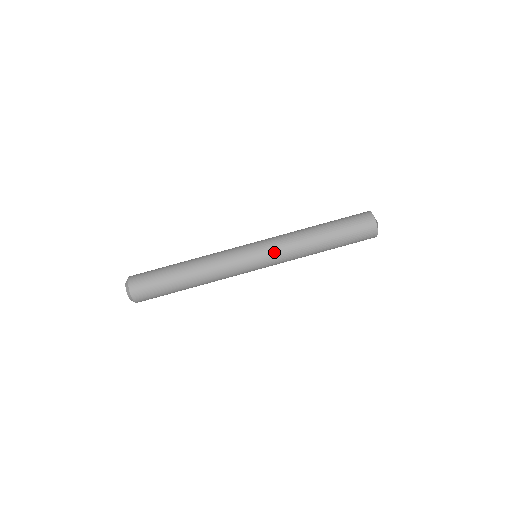
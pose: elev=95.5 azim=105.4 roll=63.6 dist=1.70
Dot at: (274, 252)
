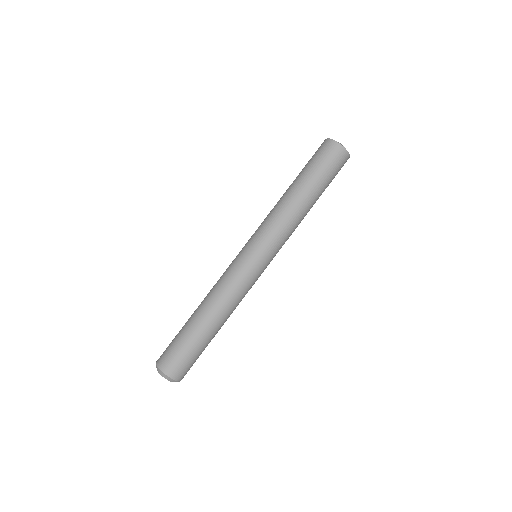
Dot at: (272, 242)
